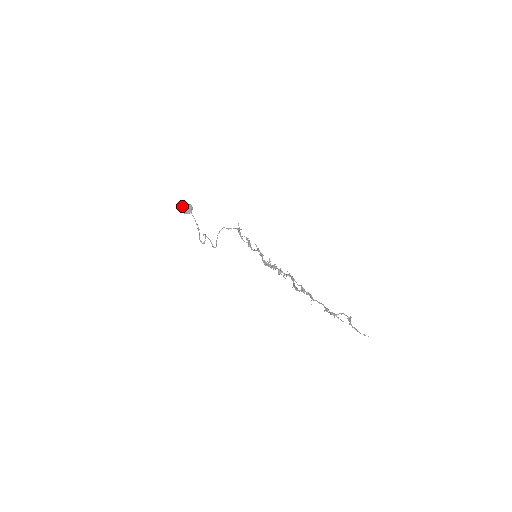
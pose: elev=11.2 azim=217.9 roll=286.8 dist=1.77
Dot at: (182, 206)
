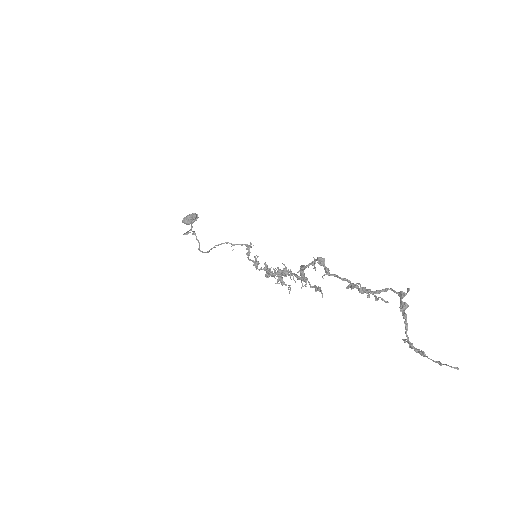
Dot at: occluded
